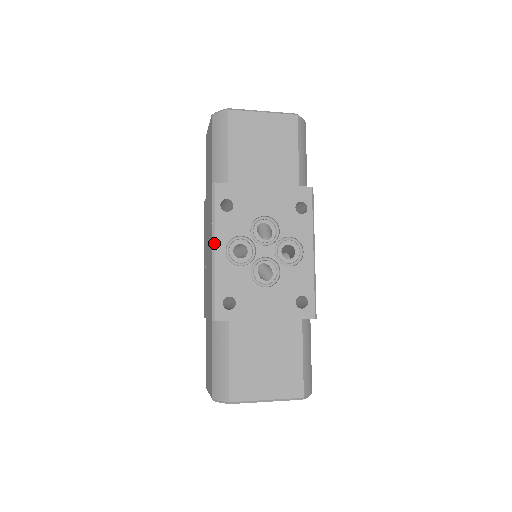
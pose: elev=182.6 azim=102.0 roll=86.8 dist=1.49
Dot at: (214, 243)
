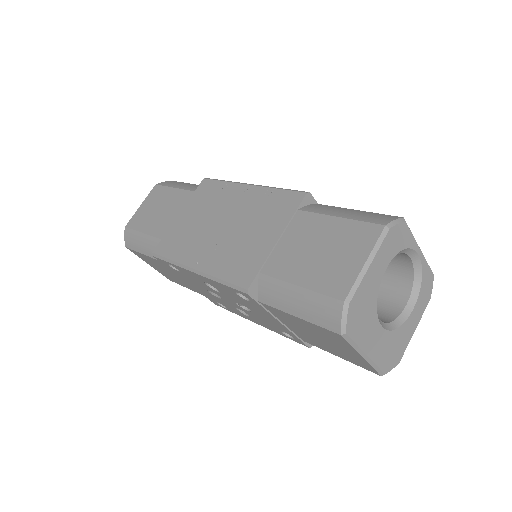
Dot at: (245, 183)
